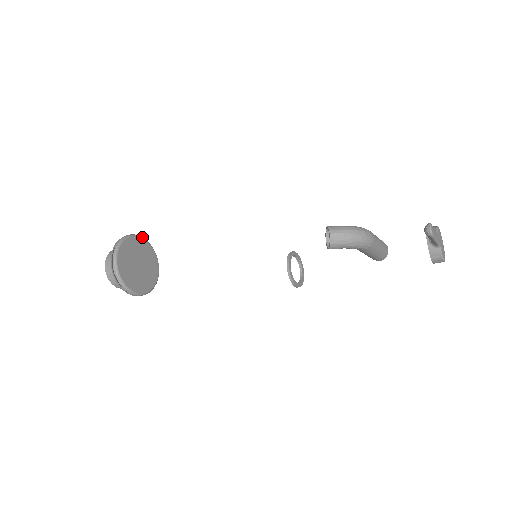
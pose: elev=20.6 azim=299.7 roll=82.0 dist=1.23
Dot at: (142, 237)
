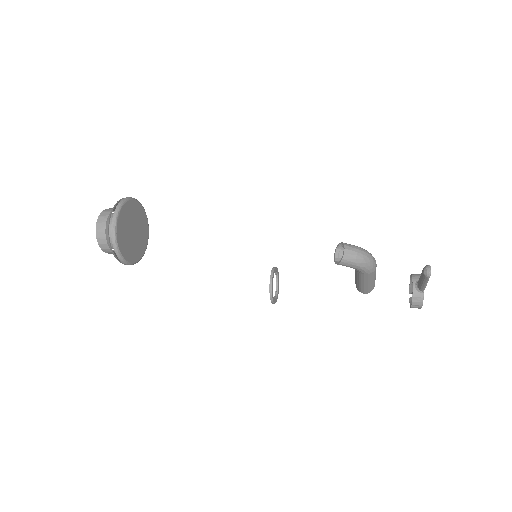
Dot at: occluded
